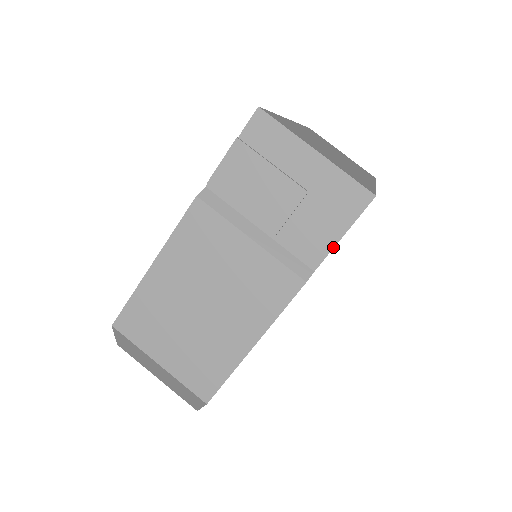
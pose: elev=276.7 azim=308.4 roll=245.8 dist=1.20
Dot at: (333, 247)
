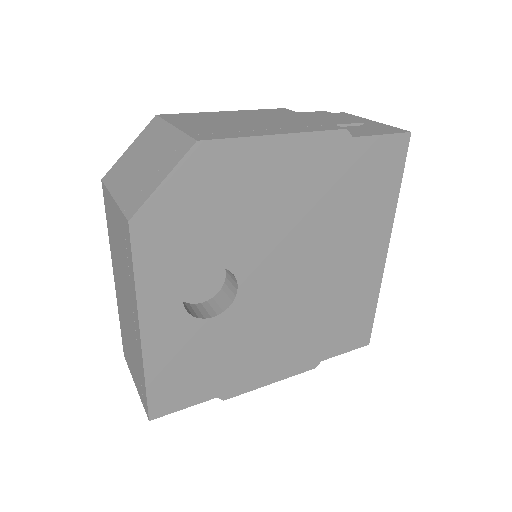
Dot at: (373, 135)
